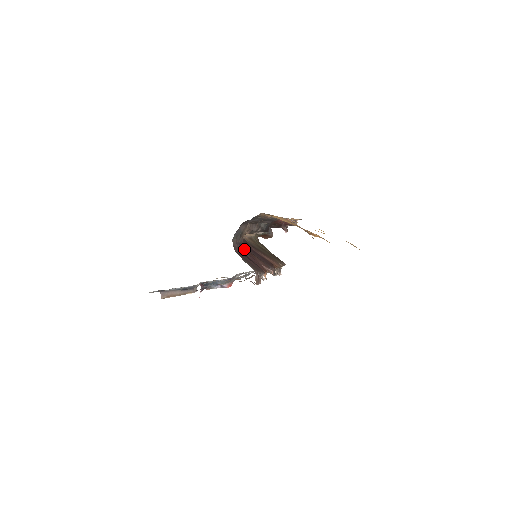
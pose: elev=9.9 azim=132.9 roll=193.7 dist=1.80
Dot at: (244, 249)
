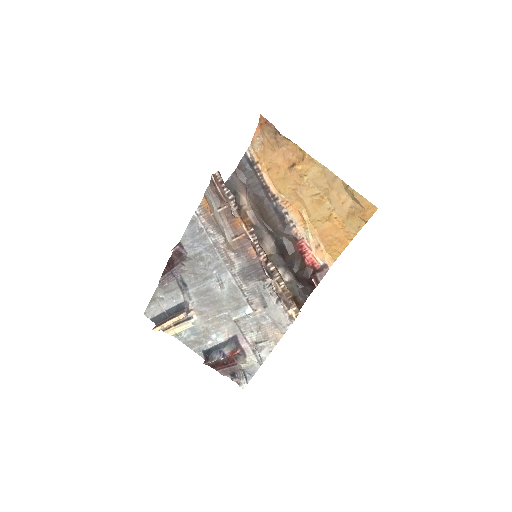
Dot at: occluded
